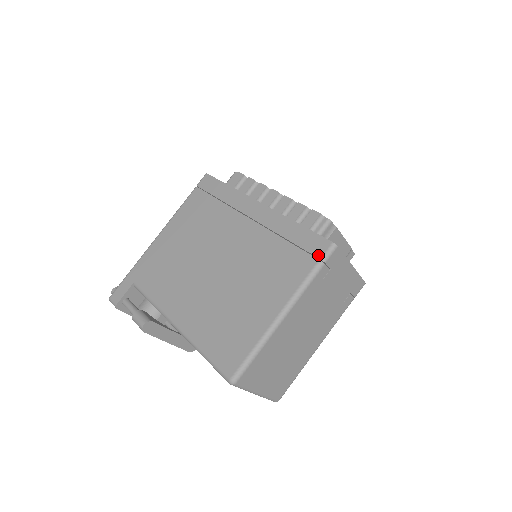
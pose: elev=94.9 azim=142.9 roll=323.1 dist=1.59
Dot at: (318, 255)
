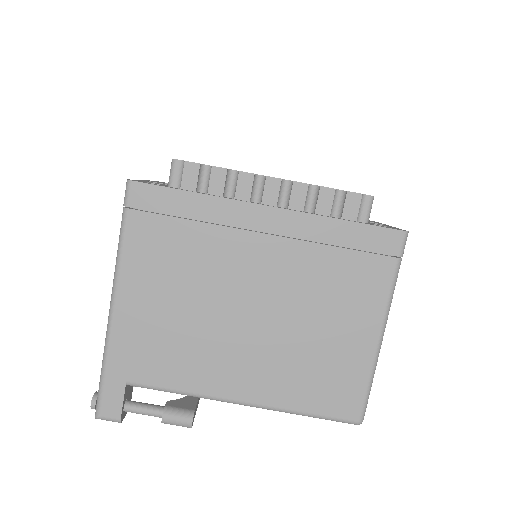
Dot at: (394, 253)
